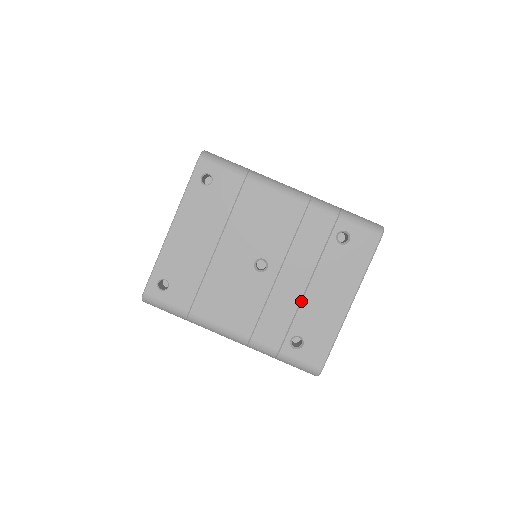
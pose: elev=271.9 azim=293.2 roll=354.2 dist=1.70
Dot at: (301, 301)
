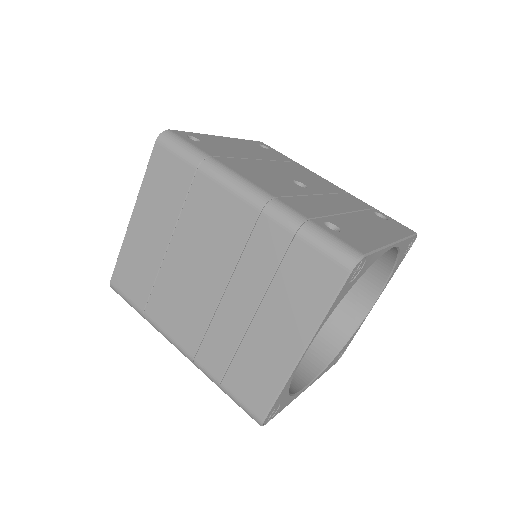
Dot at: (339, 214)
